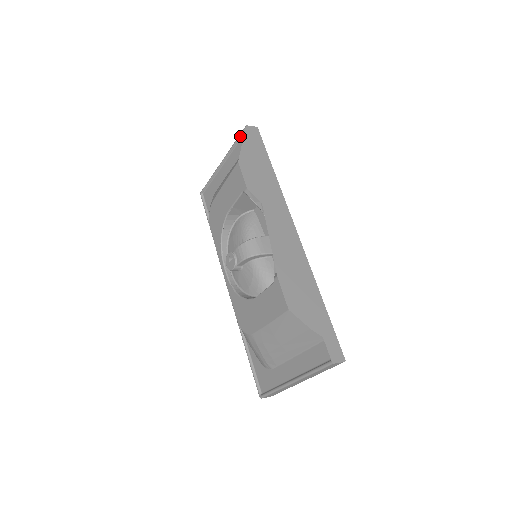
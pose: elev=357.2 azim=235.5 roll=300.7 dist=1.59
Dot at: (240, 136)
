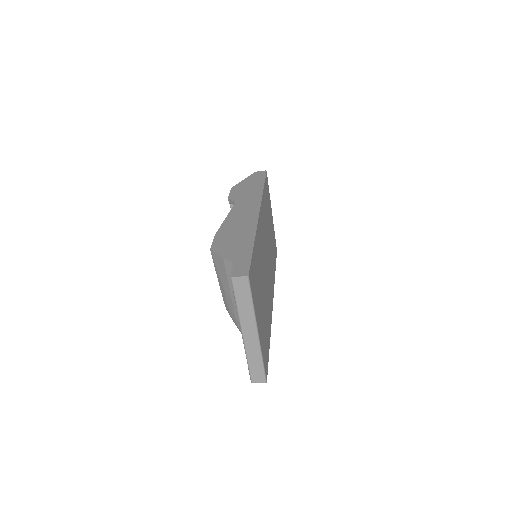
Dot at: occluded
